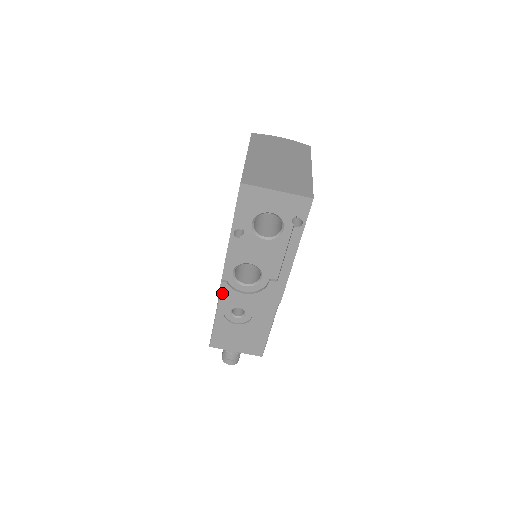
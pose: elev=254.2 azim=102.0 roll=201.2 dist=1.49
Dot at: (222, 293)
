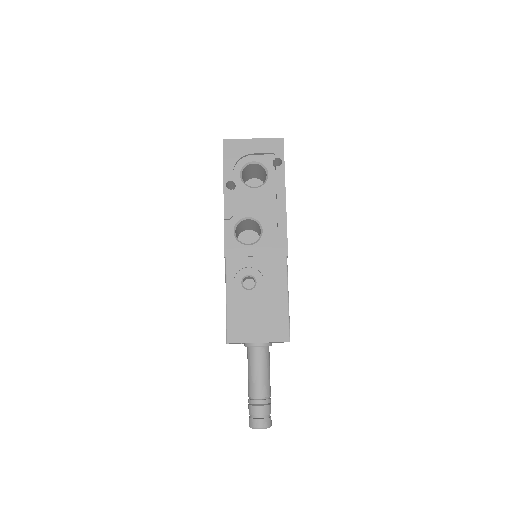
Dot at: (228, 258)
